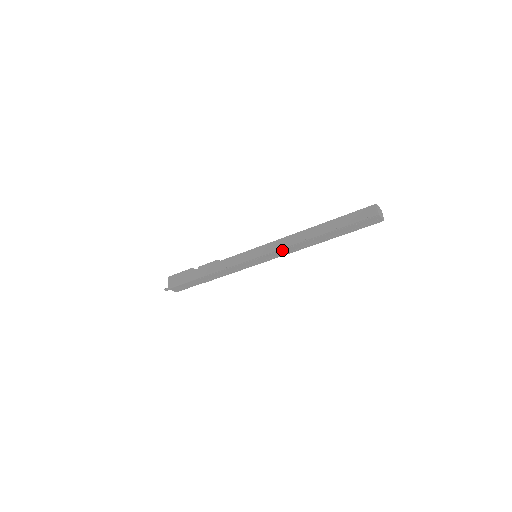
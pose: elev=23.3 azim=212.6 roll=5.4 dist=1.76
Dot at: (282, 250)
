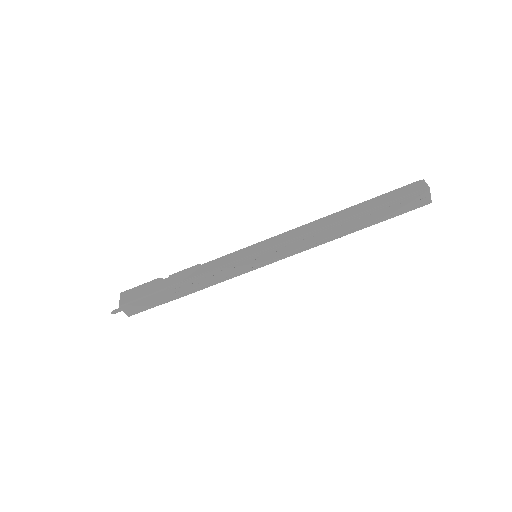
Dot at: (296, 242)
